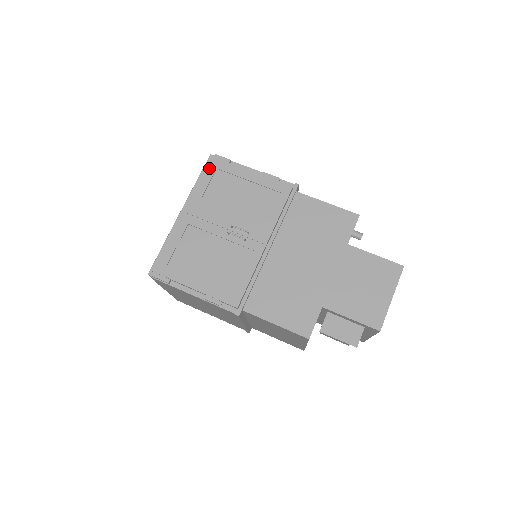
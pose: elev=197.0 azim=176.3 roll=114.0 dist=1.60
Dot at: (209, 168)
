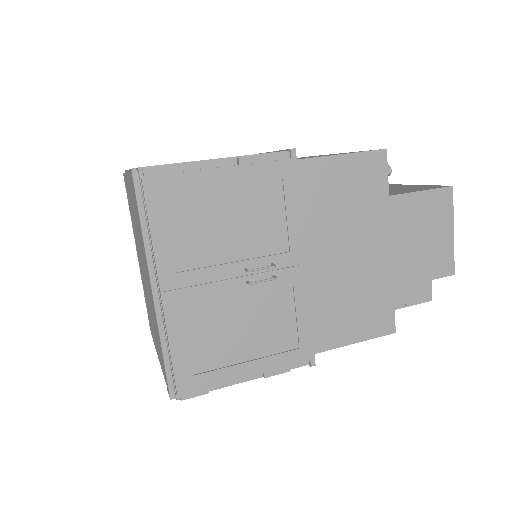
Dot at: (151, 200)
